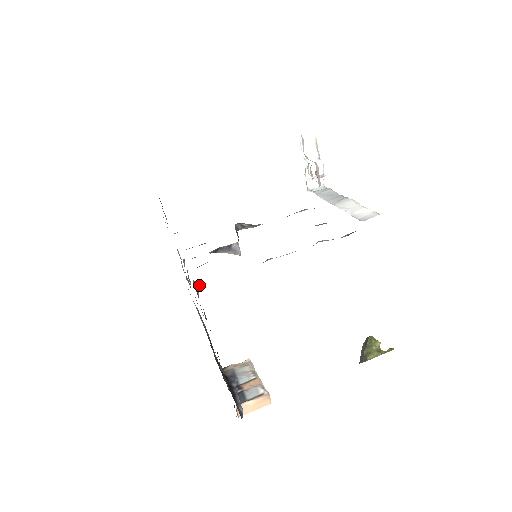
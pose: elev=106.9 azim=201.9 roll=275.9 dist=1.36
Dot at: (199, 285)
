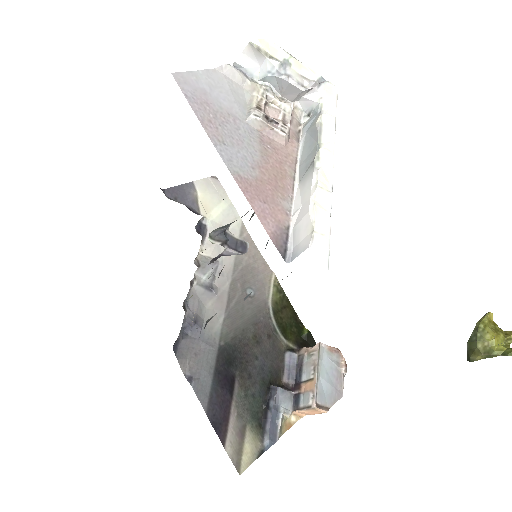
Dot at: (192, 323)
